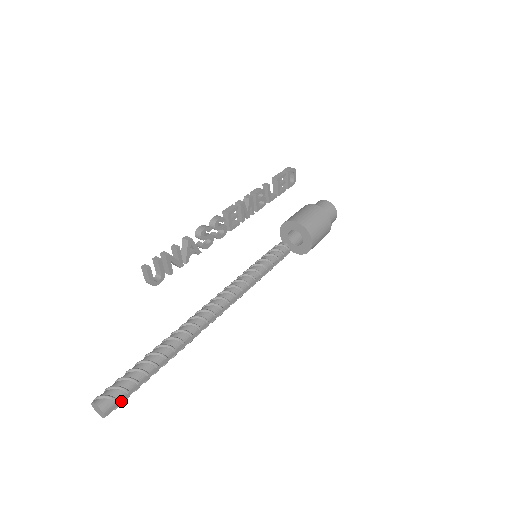
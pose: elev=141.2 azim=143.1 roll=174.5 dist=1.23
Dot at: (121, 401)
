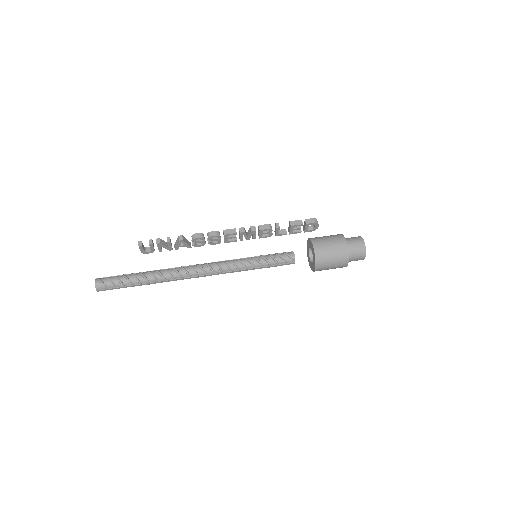
Dot at: (109, 289)
